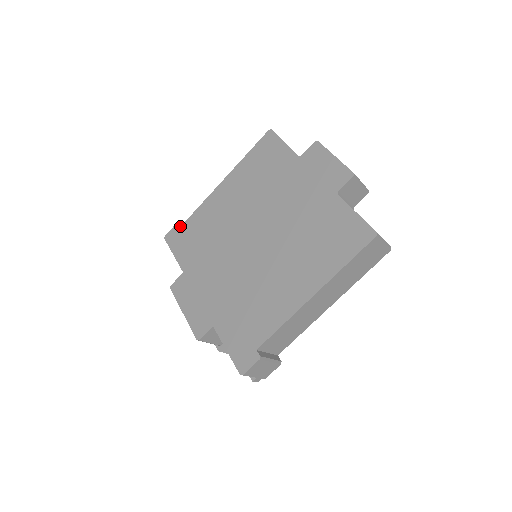
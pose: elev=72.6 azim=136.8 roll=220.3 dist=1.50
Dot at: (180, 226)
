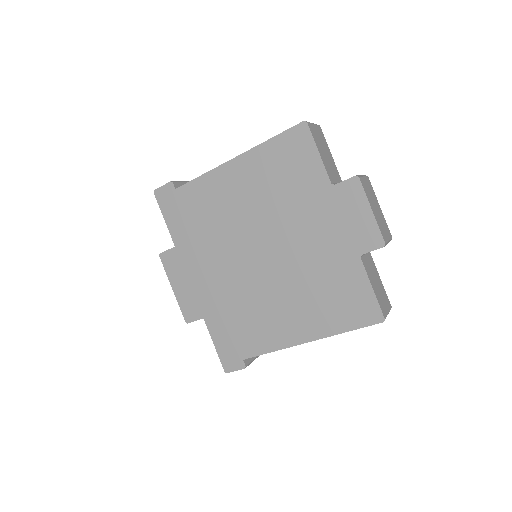
Dot at: (174, 188)
